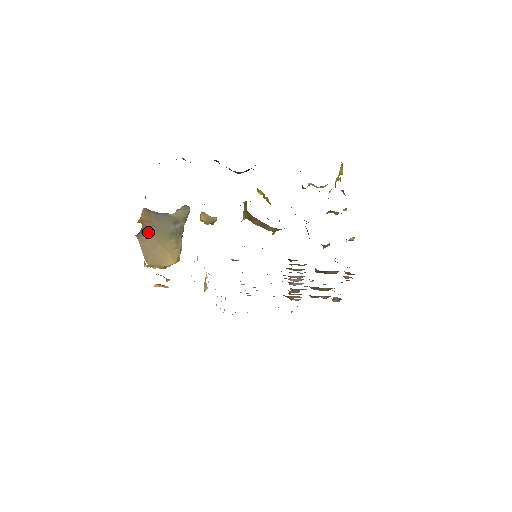
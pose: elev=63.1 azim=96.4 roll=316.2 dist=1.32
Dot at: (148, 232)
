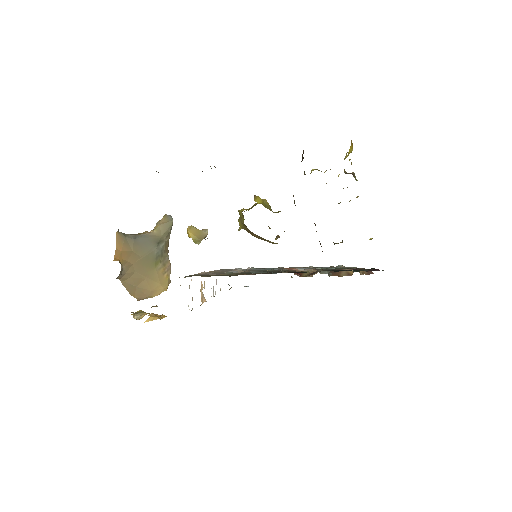
Dot at: (129, 268)
